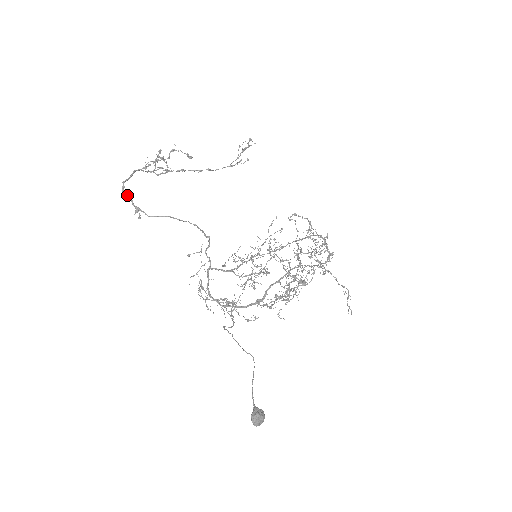
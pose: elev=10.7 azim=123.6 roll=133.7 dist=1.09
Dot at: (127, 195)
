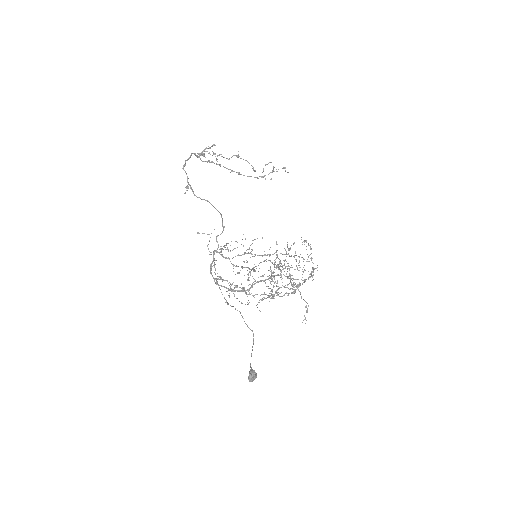
Dot at: (186, 173)
